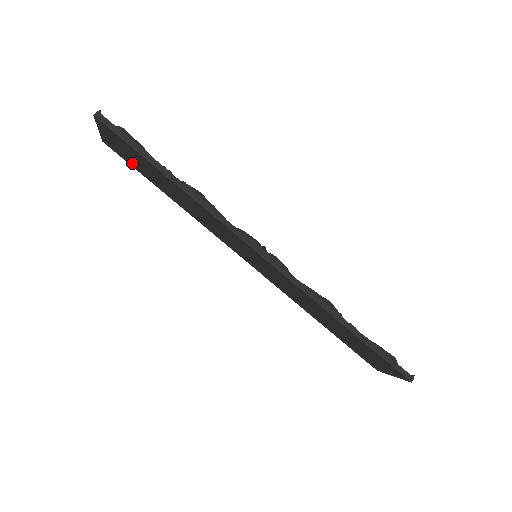
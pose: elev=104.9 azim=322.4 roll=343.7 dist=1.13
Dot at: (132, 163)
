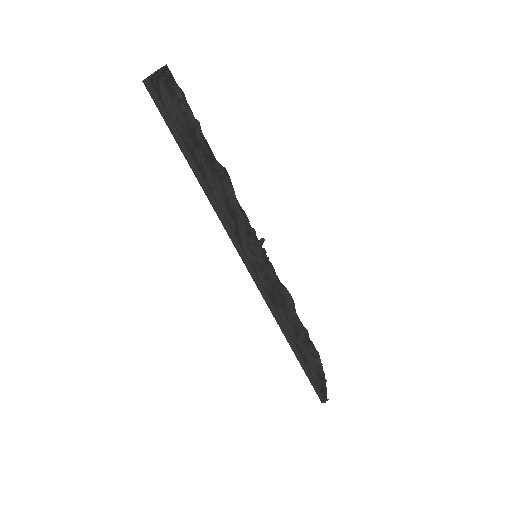
Dot at: occluded
